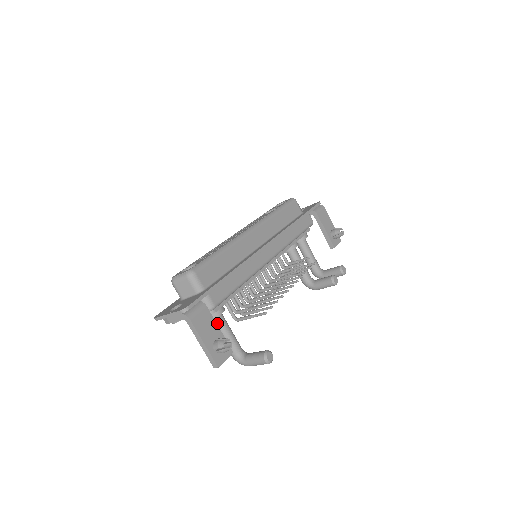
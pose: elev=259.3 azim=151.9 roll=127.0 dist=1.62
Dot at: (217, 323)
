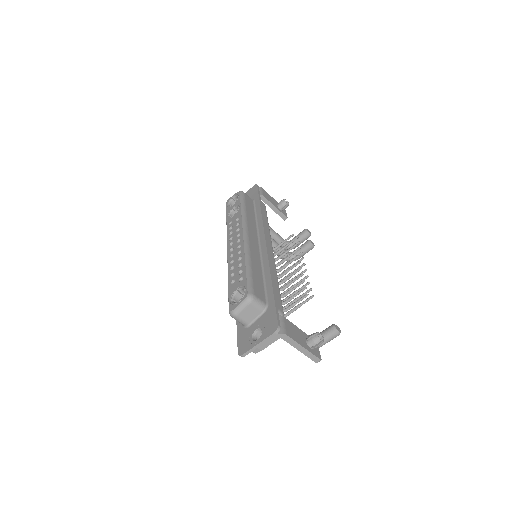
Dot at: occluded
